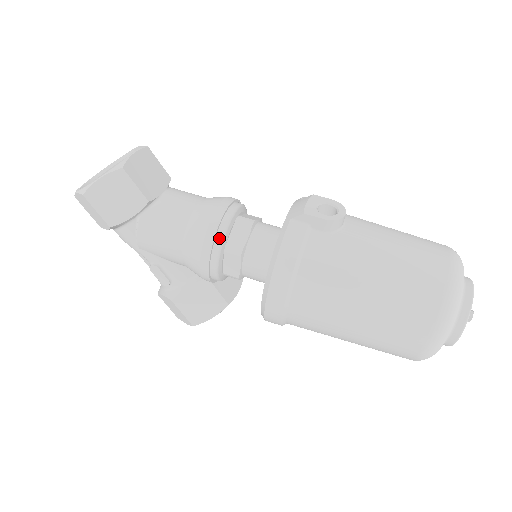
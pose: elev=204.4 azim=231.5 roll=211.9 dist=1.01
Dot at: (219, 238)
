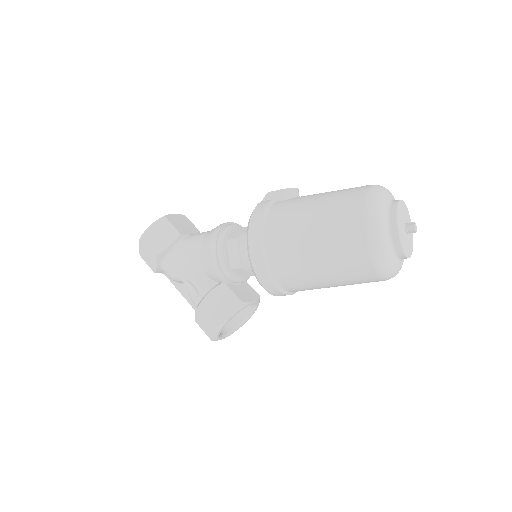
Dot at: (221, 234)
